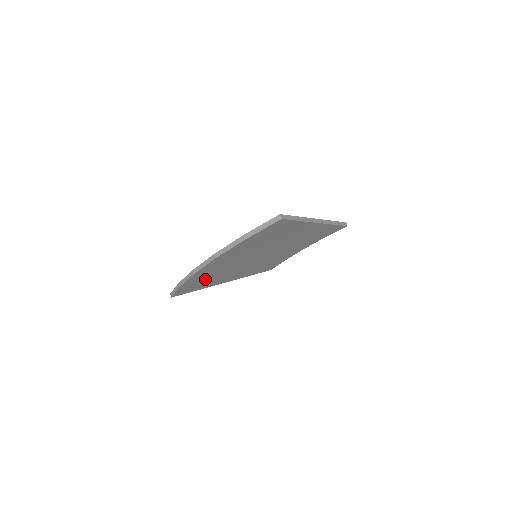
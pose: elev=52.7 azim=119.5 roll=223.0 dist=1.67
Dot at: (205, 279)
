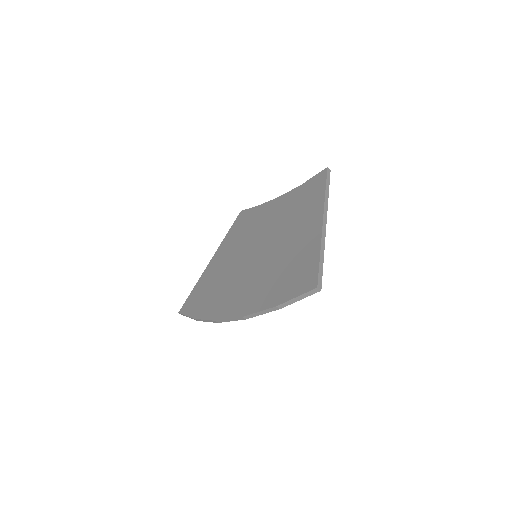
Dot at: occluded
